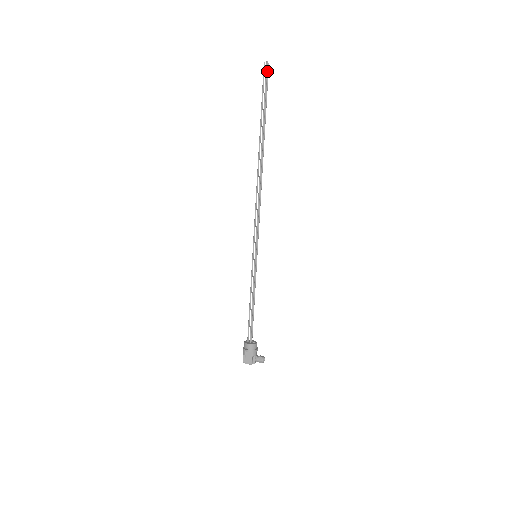
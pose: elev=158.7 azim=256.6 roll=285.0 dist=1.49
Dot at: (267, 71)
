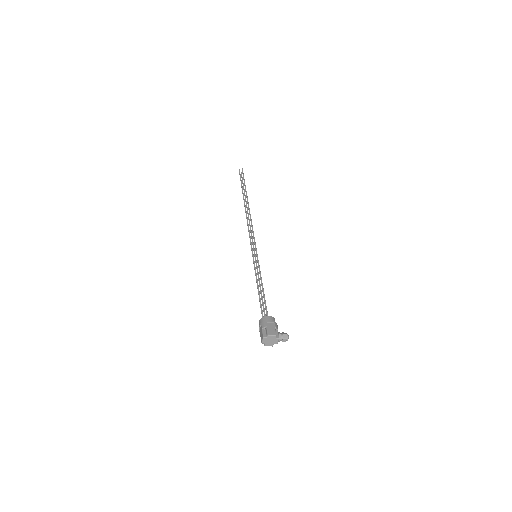
Dot at: (241, 174)
